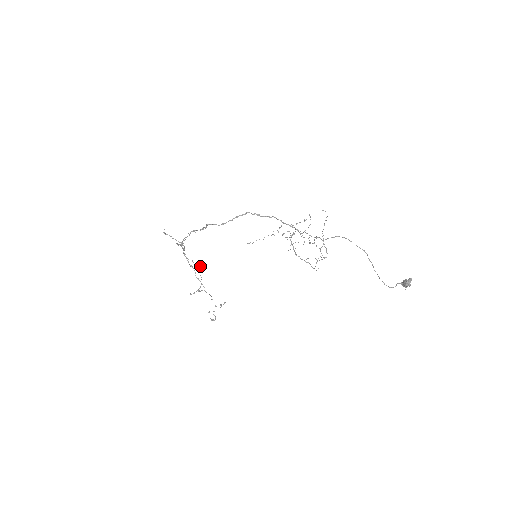
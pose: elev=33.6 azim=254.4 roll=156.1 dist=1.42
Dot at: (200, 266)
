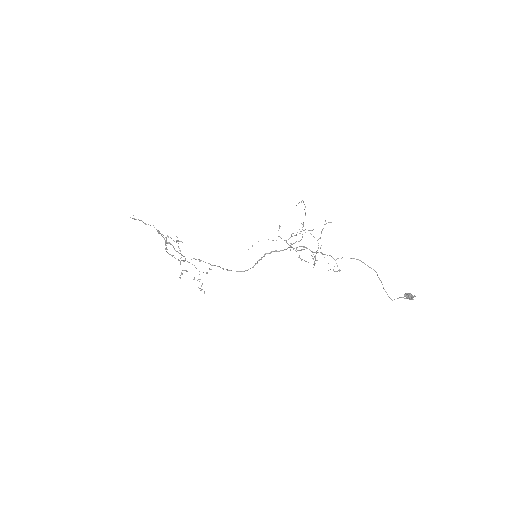
Dot at: (178, 240)
